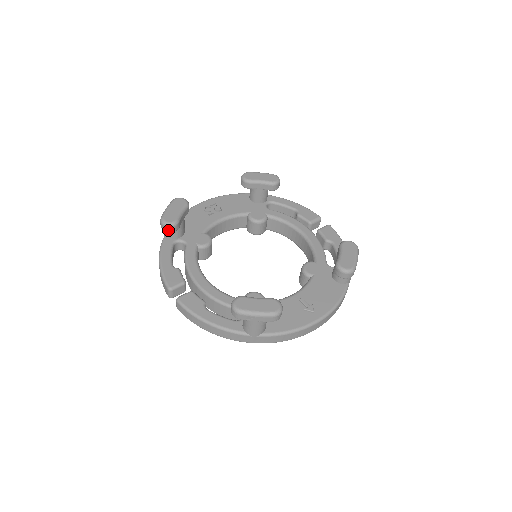
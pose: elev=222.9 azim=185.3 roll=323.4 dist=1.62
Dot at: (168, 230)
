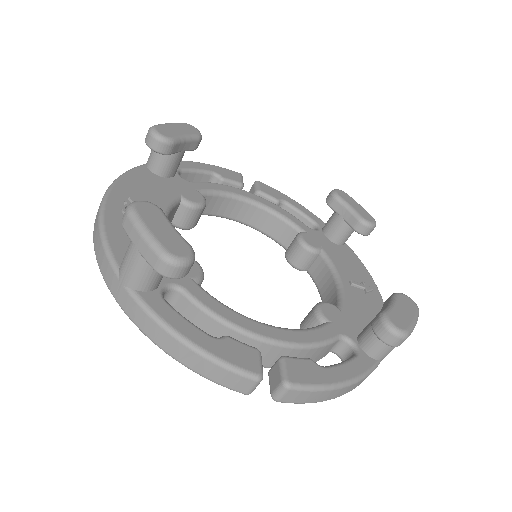
Dot at: (185, 274)
